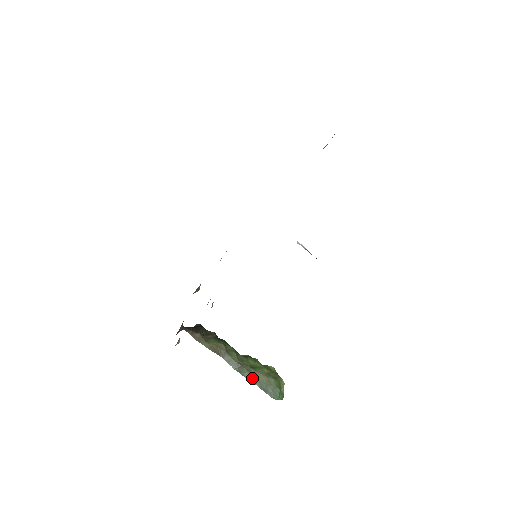
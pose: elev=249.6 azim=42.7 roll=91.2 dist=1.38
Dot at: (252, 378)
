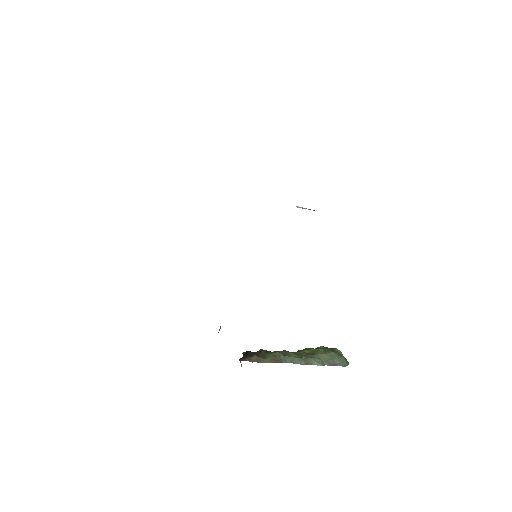
Dot at: (319, 362)
